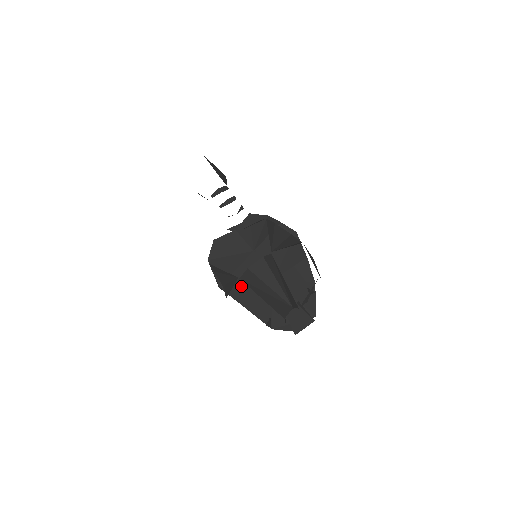
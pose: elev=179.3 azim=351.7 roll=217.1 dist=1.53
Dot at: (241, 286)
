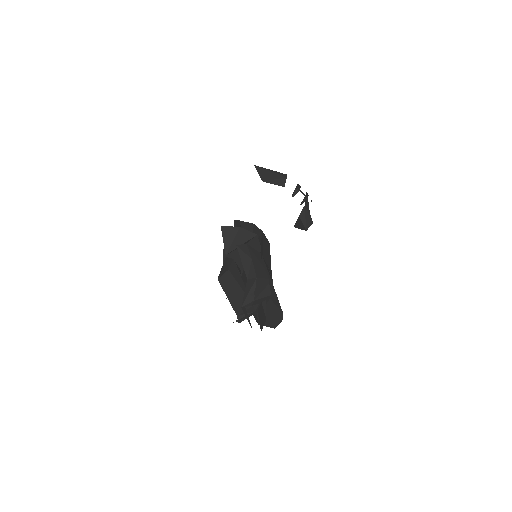
Dot at: (244, 284)
